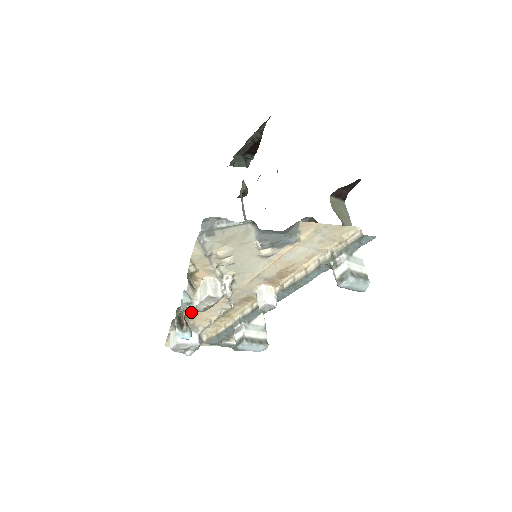
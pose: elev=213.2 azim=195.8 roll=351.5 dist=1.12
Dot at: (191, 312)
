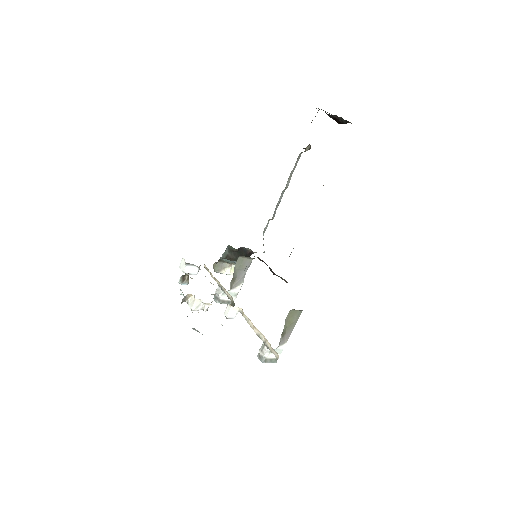
Dot at: occluded
